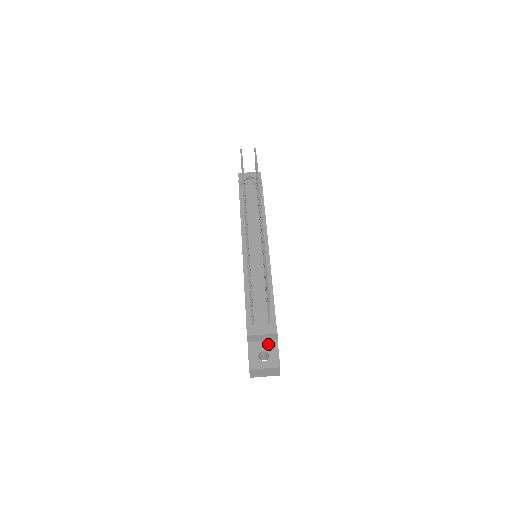
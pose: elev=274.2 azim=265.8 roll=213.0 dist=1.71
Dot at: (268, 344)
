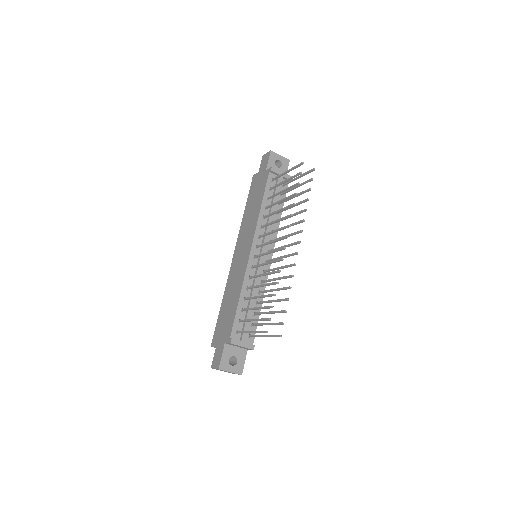
Dot at: (240, 351)
